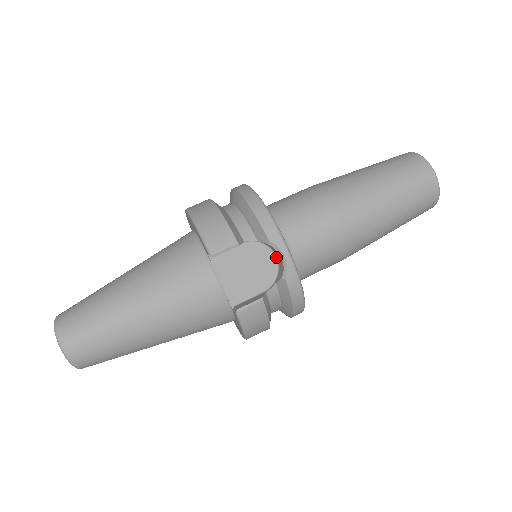
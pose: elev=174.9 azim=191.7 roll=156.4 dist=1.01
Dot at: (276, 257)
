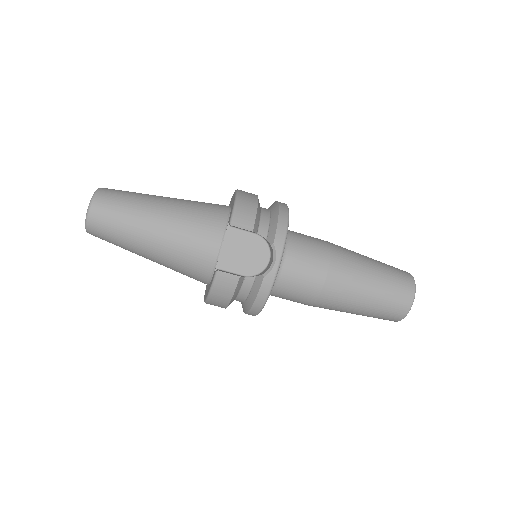
Dot at: (269, 260)
